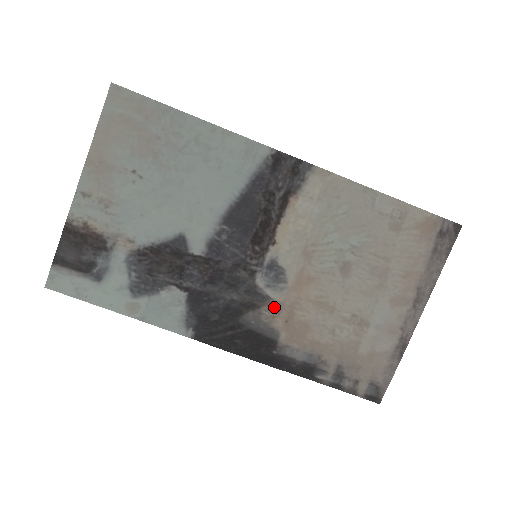
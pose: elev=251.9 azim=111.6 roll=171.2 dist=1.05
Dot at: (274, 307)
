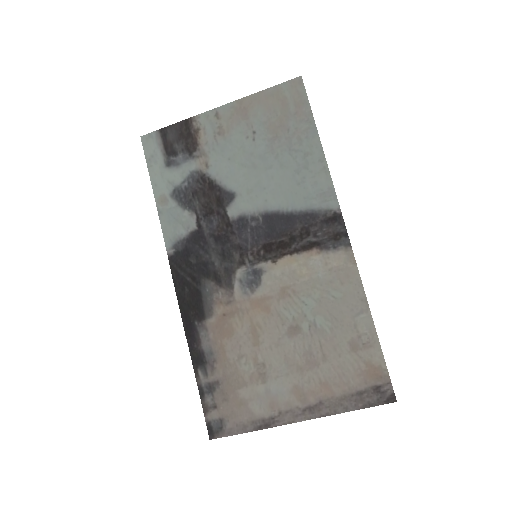
Dot at: (229, 297)
